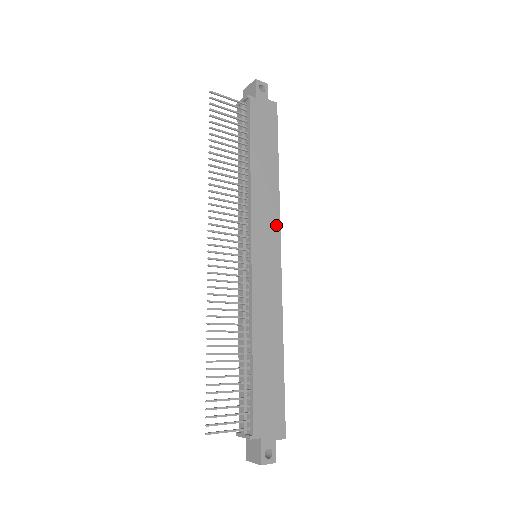
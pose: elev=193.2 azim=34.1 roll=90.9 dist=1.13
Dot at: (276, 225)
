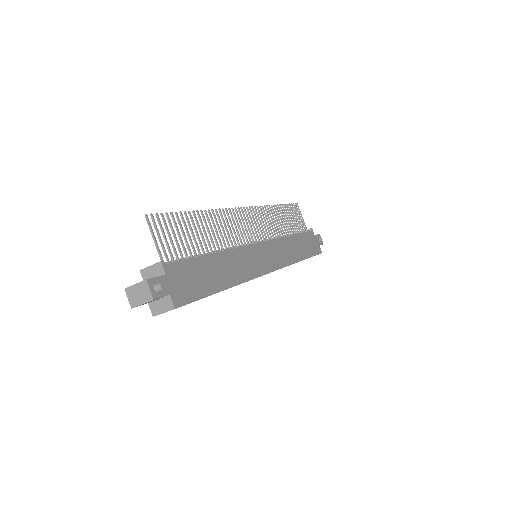
Dot at: (281, 264)
